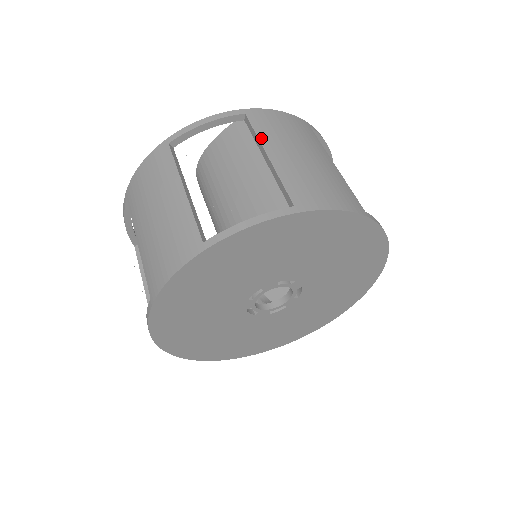
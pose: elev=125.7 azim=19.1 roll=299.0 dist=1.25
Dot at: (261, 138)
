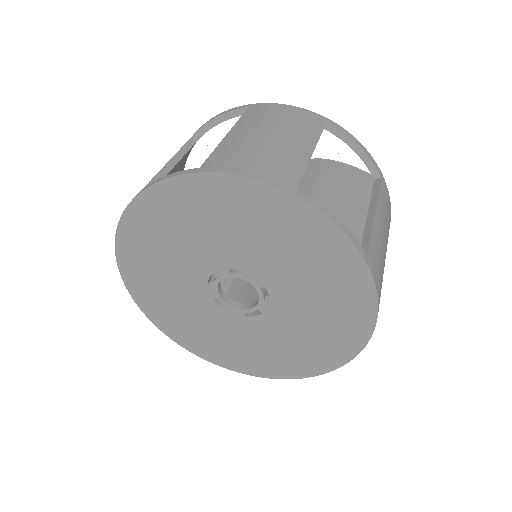
Dot at: (239, 122)
